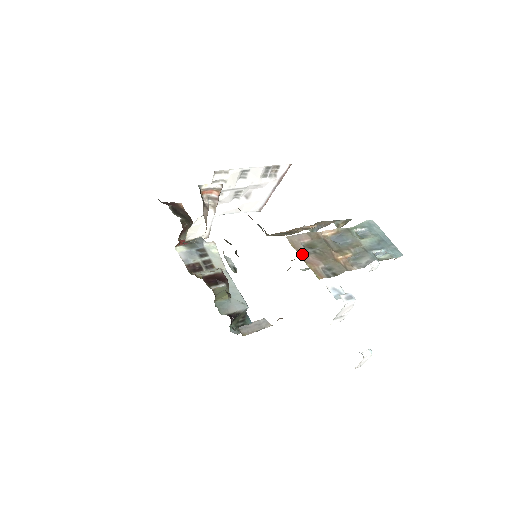
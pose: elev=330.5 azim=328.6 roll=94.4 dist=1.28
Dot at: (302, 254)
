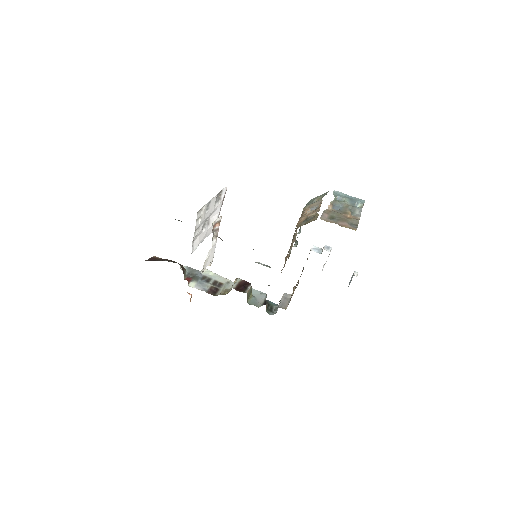
Dot at: (336, 223)
